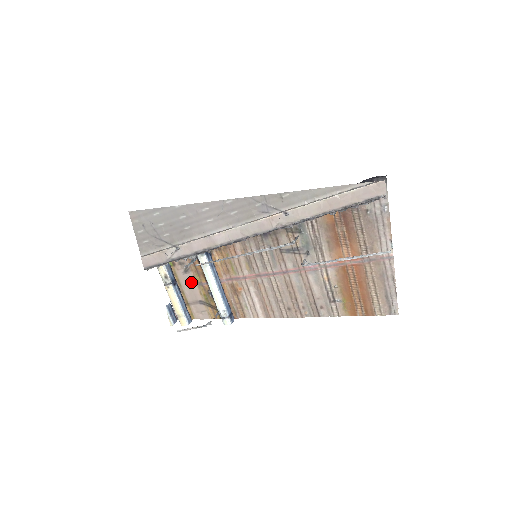
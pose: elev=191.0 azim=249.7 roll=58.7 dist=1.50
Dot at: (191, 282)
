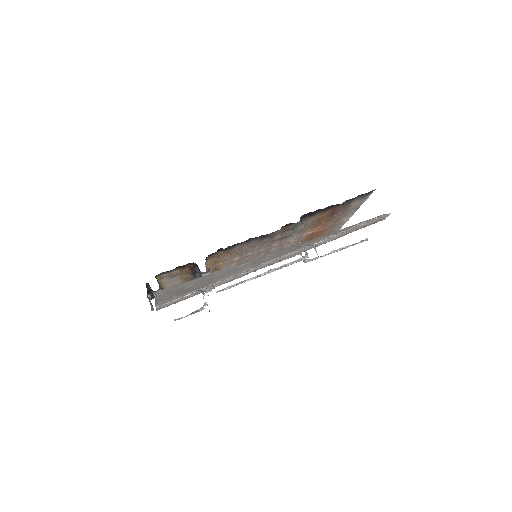
Dot at: (175, 280)
